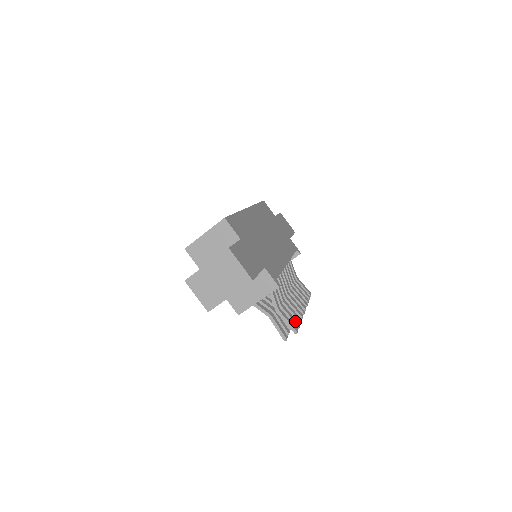
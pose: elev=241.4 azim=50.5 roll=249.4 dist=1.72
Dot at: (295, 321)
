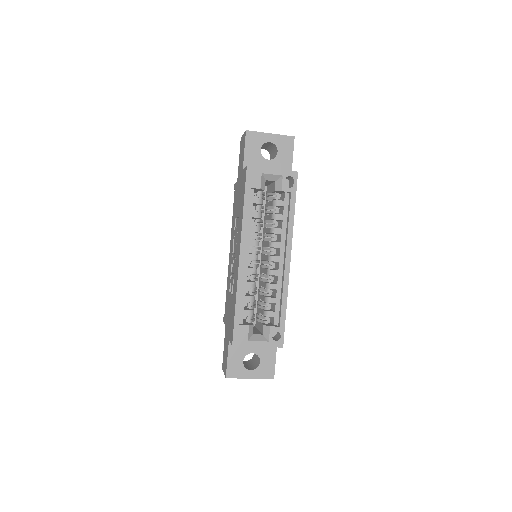
Dot at: occluded
